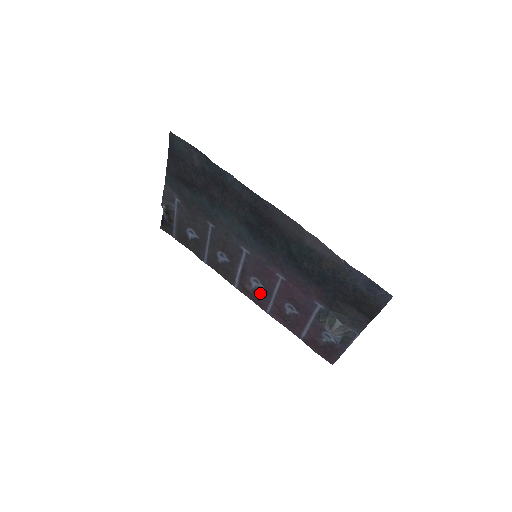
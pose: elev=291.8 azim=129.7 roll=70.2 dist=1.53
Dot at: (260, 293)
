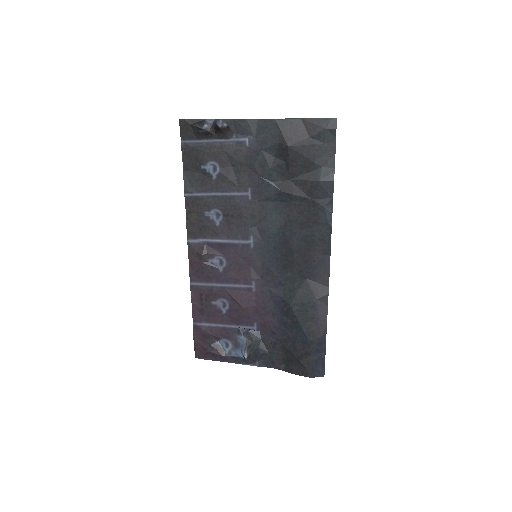
Dot at: (210, 270)
